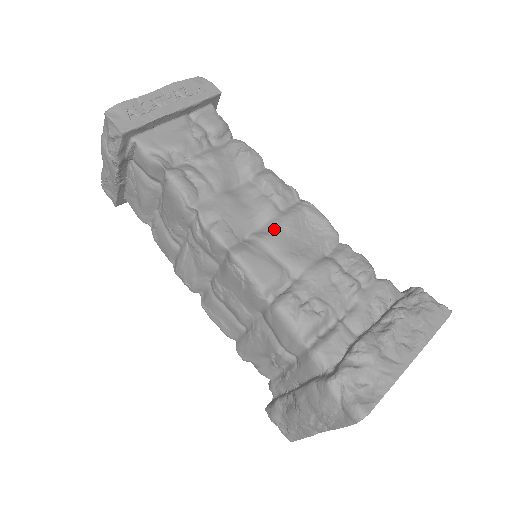
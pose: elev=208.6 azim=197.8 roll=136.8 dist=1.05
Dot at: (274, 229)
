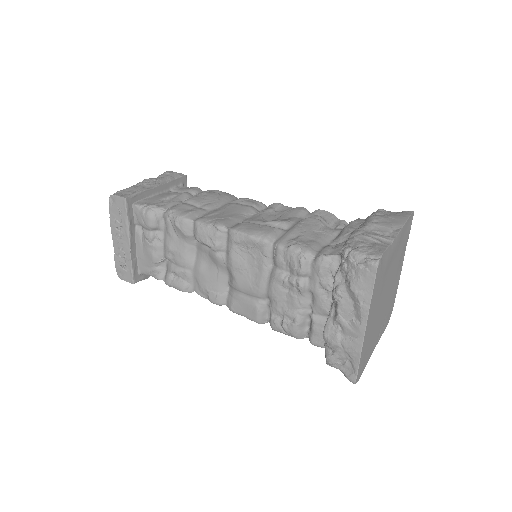
Dot at: (232, 275)
